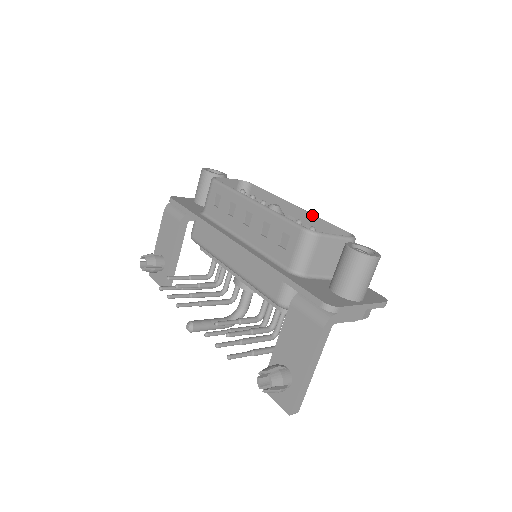
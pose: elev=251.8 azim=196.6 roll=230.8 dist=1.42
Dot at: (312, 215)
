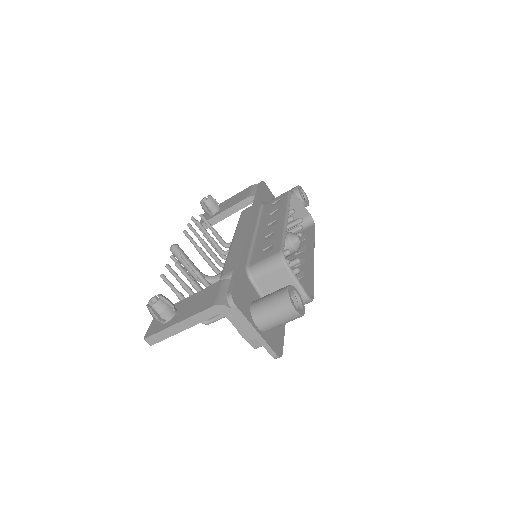
Dot at: (313, 269)
